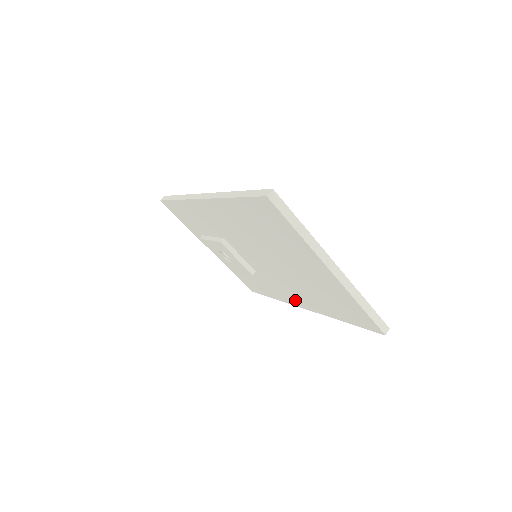
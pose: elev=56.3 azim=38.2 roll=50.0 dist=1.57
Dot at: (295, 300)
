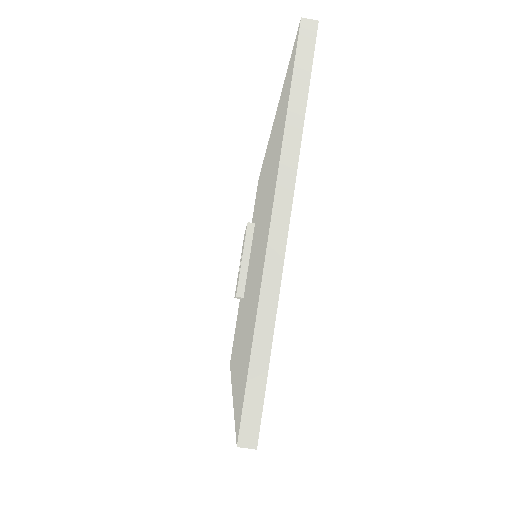
Dot at: occluded
